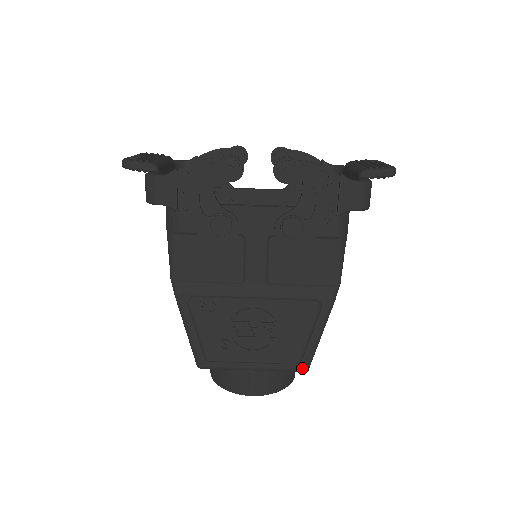
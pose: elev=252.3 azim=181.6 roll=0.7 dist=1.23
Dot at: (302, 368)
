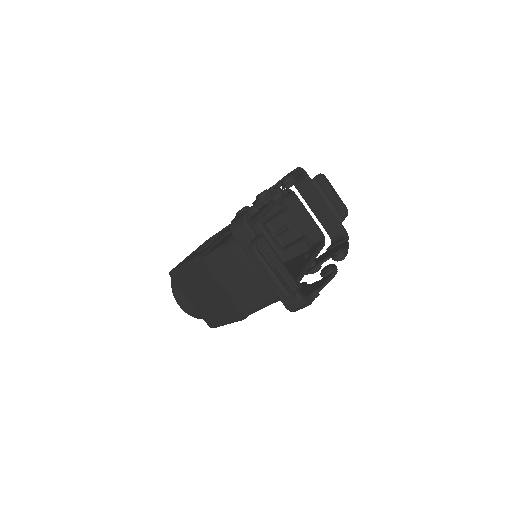
Dot at: occluded
